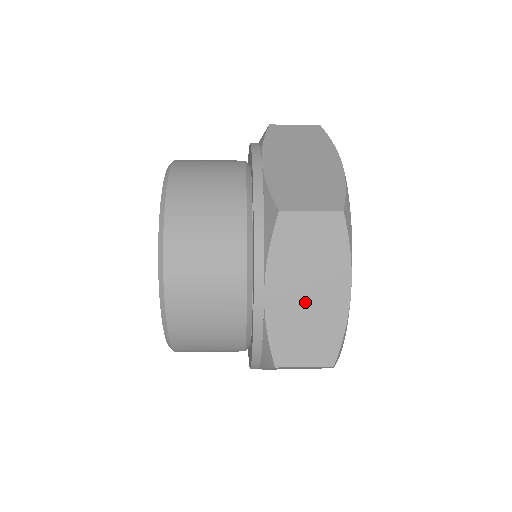
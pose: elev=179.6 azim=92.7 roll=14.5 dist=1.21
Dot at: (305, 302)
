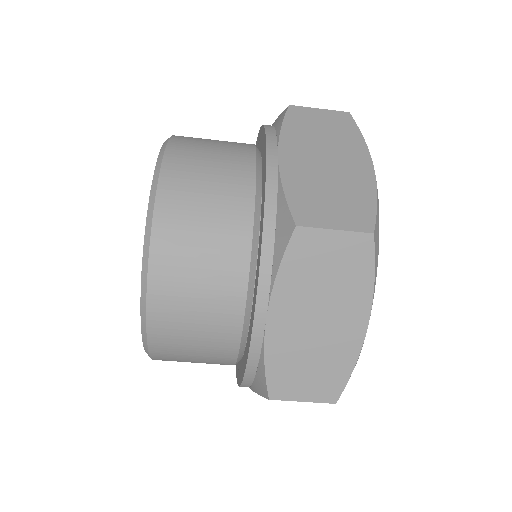
Dot at: (325, 168)
